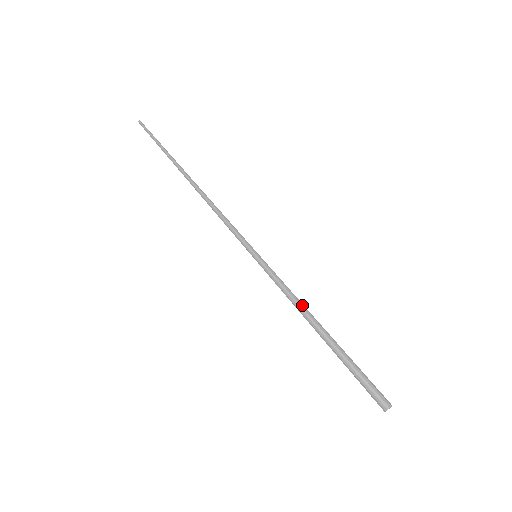
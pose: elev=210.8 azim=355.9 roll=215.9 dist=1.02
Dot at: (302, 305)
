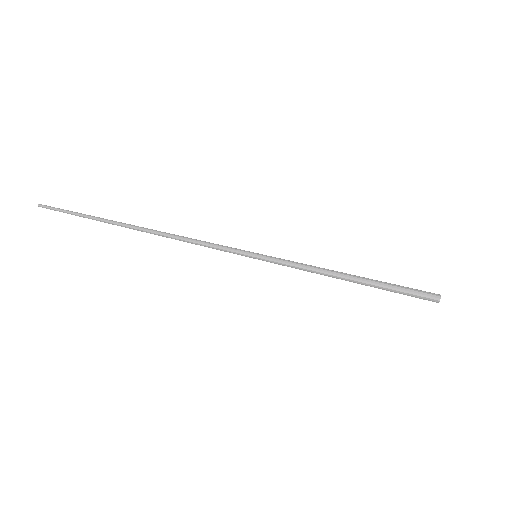
Dot at: occluded
